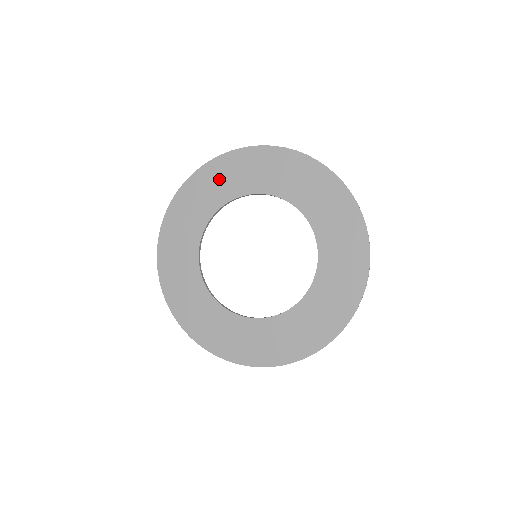
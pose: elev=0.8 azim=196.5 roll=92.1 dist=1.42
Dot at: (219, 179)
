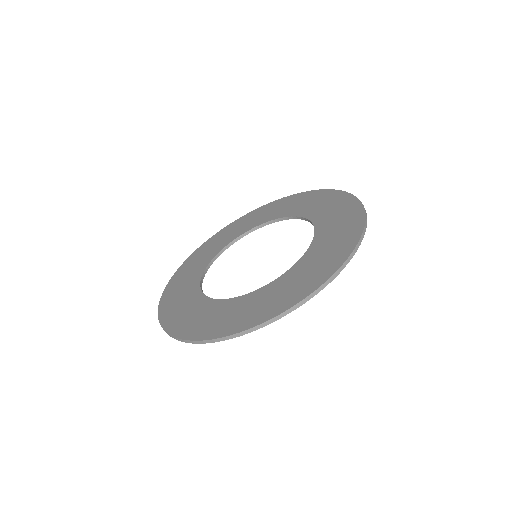
Dot at: (285, 205)
